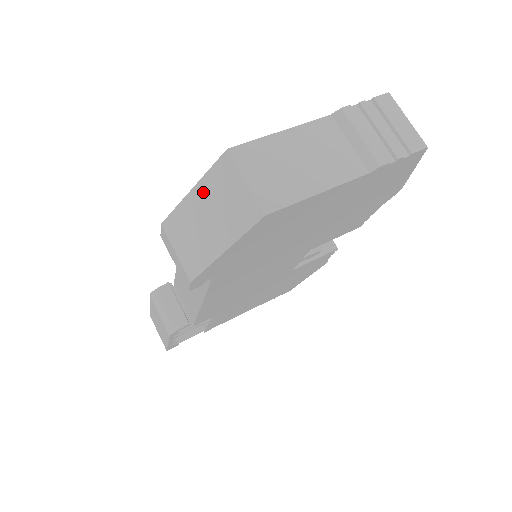
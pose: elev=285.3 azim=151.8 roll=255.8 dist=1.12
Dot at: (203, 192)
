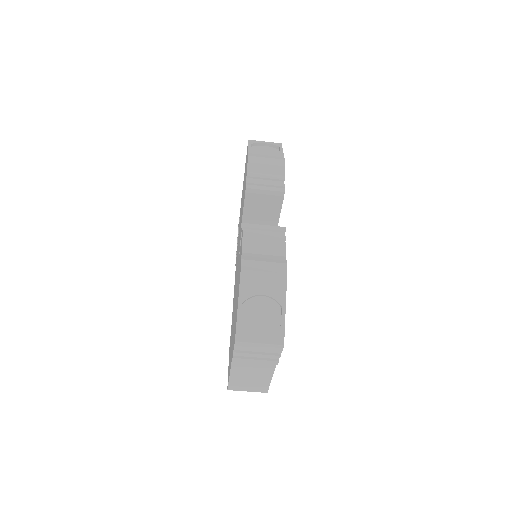
Dot at: occluded
